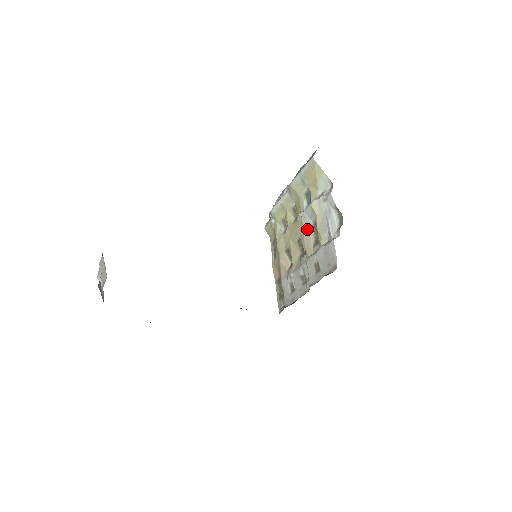
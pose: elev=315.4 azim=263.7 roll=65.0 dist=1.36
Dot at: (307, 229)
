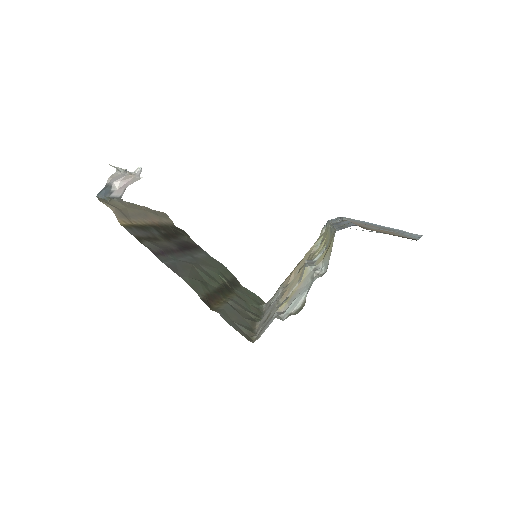
Dot at: (299, 278)
